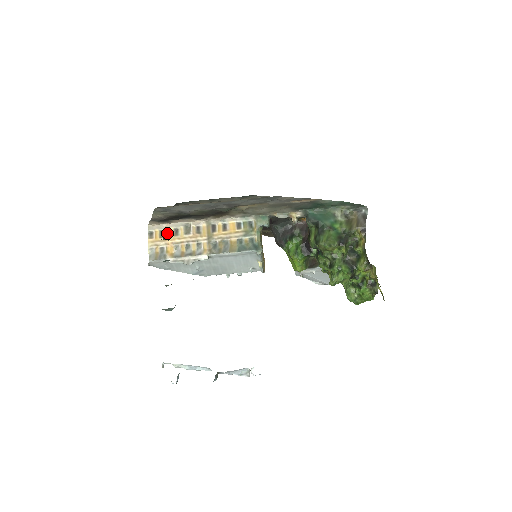
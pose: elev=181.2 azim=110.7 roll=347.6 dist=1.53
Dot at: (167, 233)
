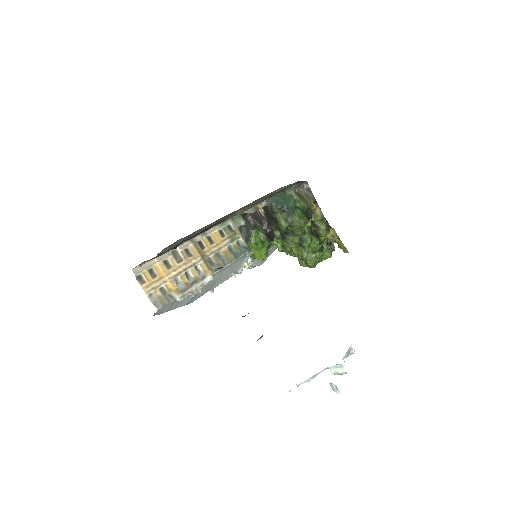
Dot at: (158, 270)
